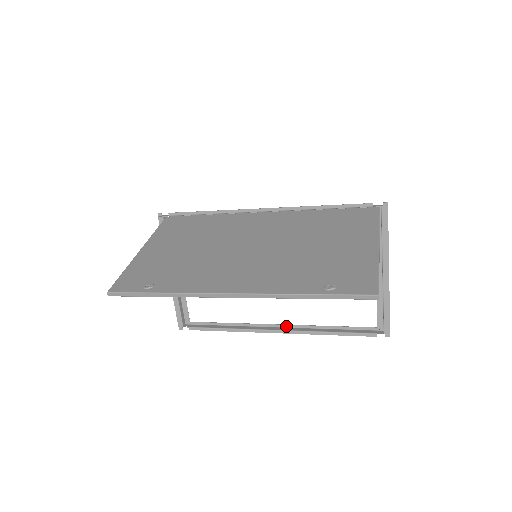
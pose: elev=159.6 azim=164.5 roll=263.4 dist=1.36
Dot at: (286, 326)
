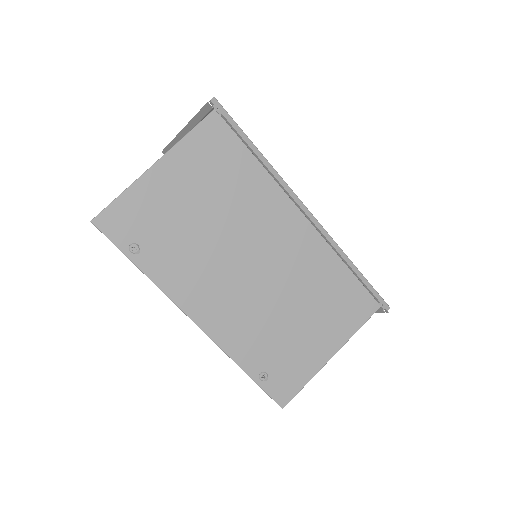
Dot at: occluded
